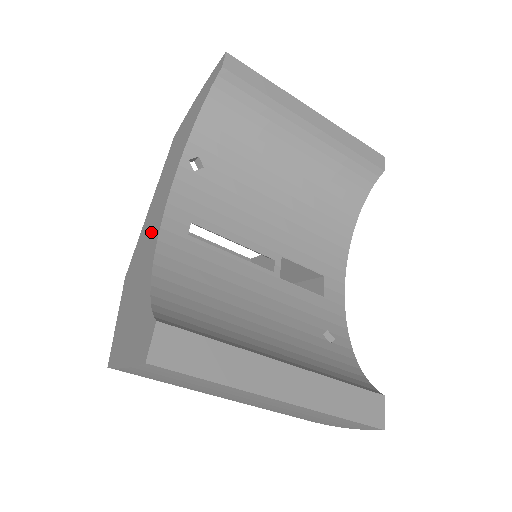
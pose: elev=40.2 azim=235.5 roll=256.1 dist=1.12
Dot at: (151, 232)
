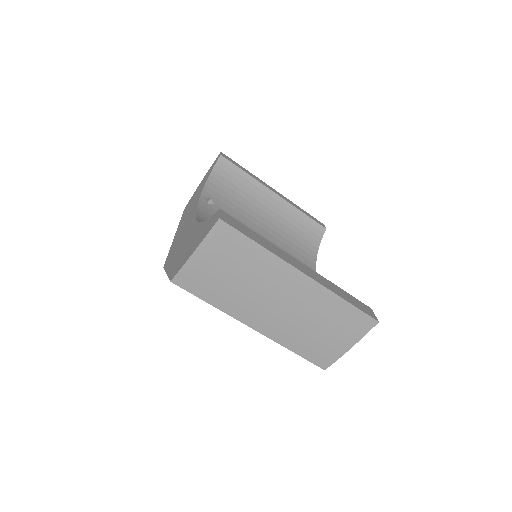
Dot at: (186, 229)
